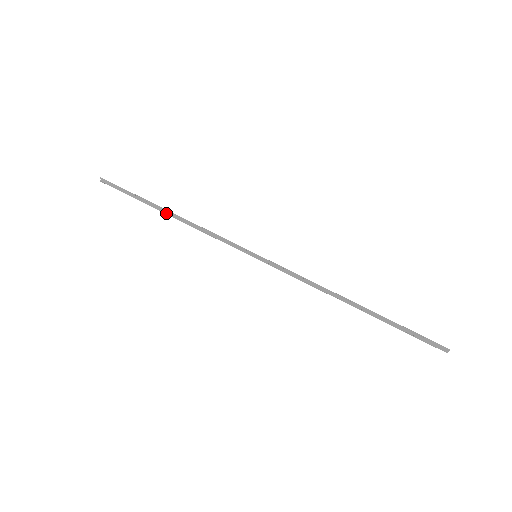
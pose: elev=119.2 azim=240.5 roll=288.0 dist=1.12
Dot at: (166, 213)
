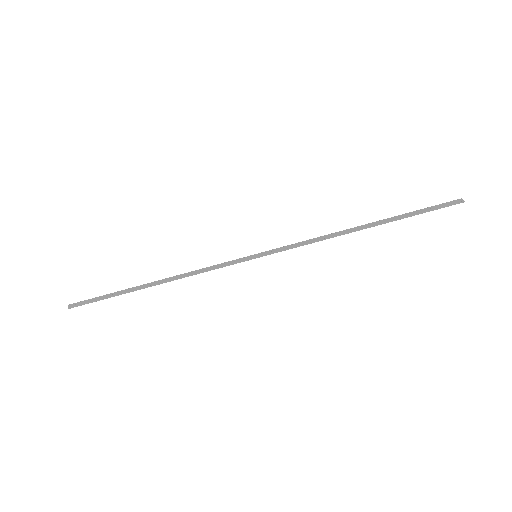
Dot at: (151, 284)
